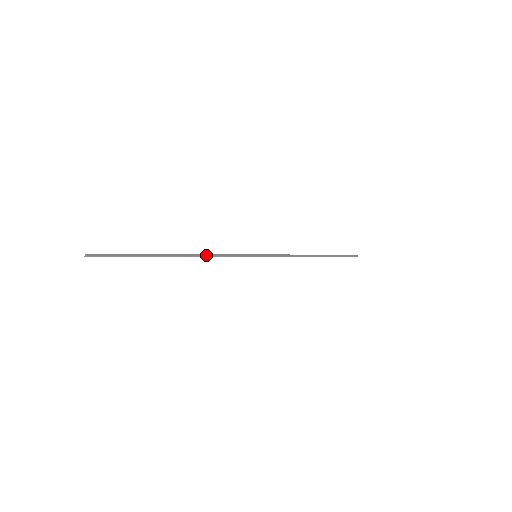
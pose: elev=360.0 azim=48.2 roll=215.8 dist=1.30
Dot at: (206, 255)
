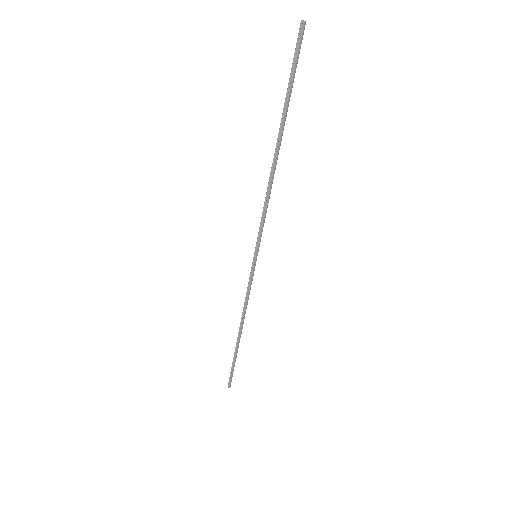
Dot at: (269, 188)
